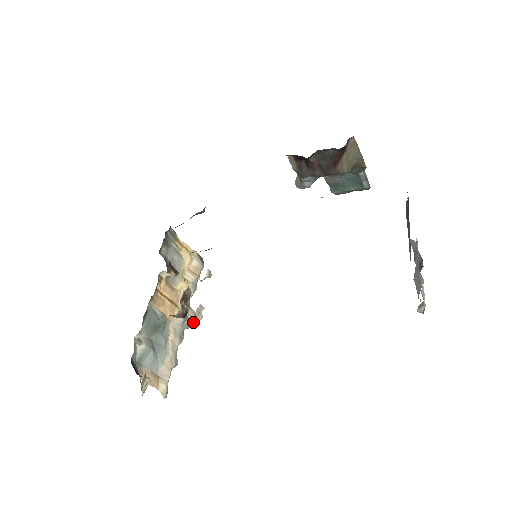
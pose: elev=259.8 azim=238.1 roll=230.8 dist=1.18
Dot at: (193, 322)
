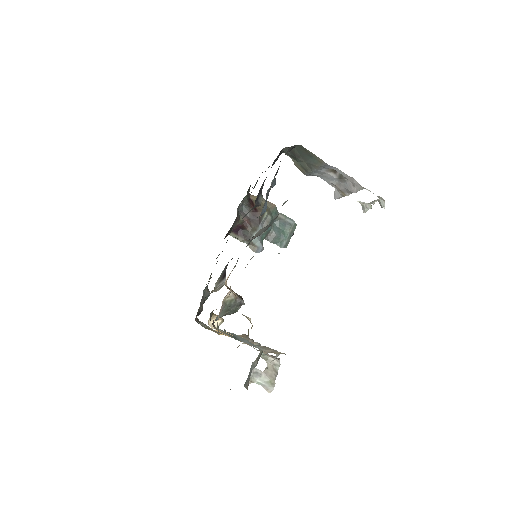
Dot at: (273, 359)
